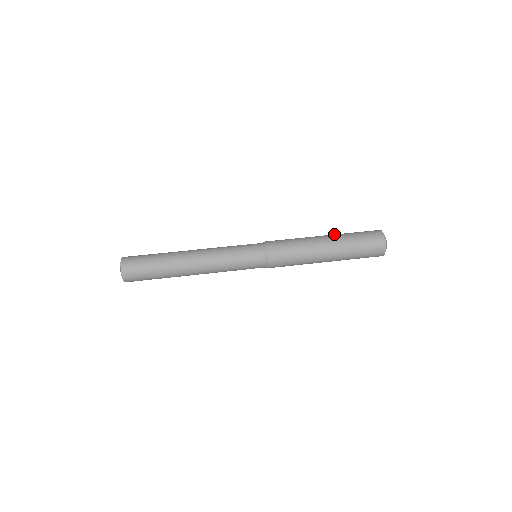
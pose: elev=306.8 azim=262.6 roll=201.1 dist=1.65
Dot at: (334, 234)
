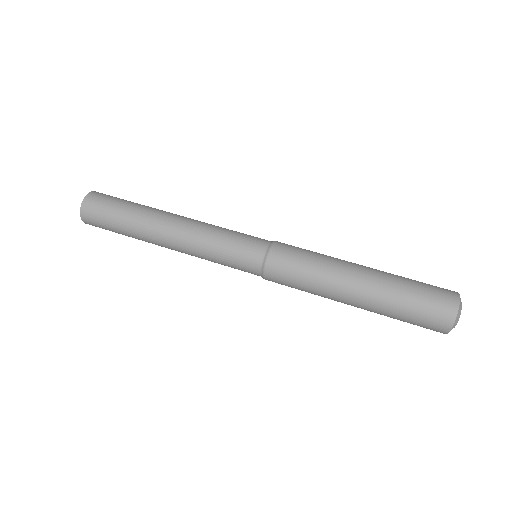
Dot at: occluded
